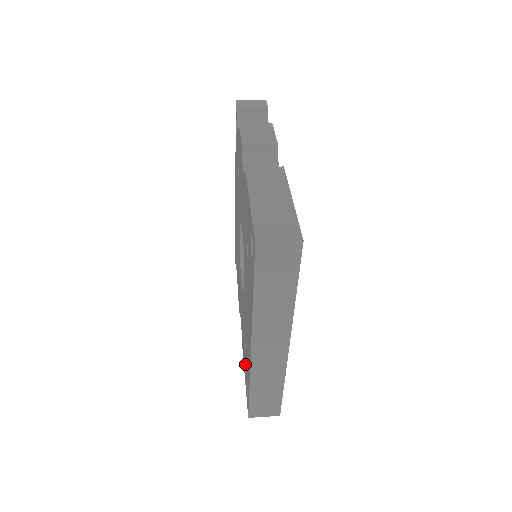
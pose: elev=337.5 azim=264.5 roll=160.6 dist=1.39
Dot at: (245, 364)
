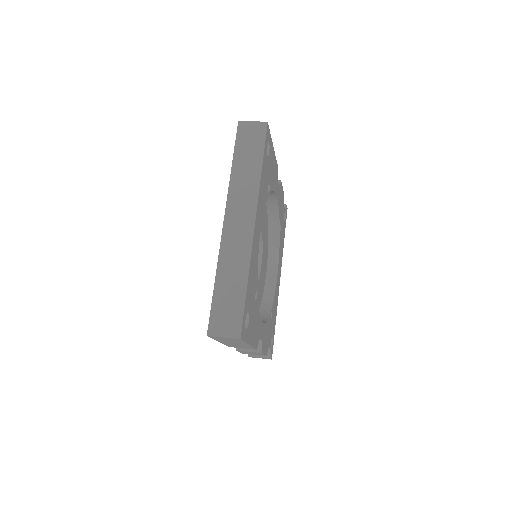
Dot at: occluded
